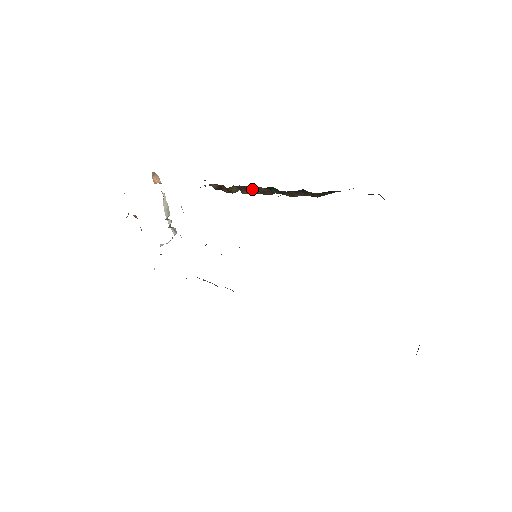
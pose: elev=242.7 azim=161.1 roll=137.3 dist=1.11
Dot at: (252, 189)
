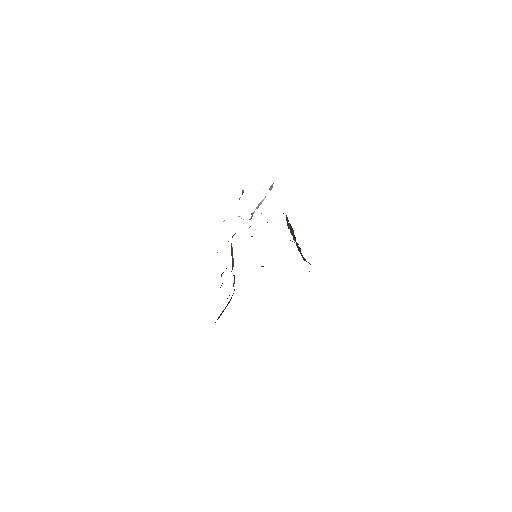
Dot at: (293, 232)
